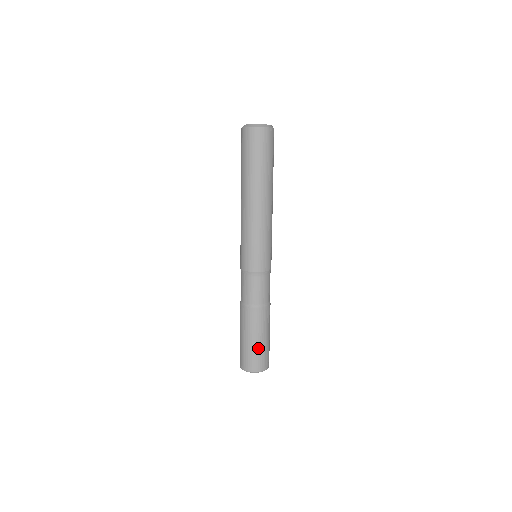
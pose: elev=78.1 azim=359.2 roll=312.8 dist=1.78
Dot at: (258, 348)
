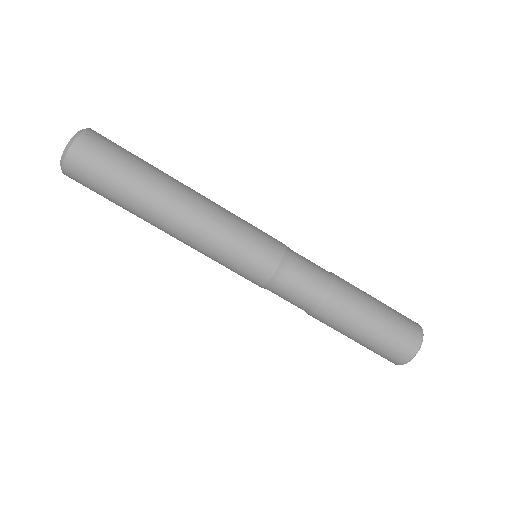
Dot at: (390, 313)
